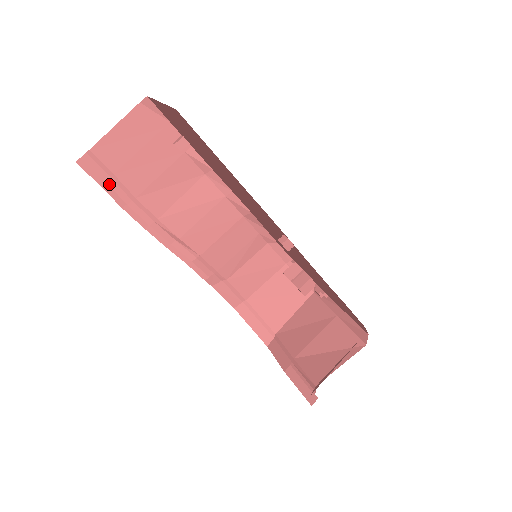
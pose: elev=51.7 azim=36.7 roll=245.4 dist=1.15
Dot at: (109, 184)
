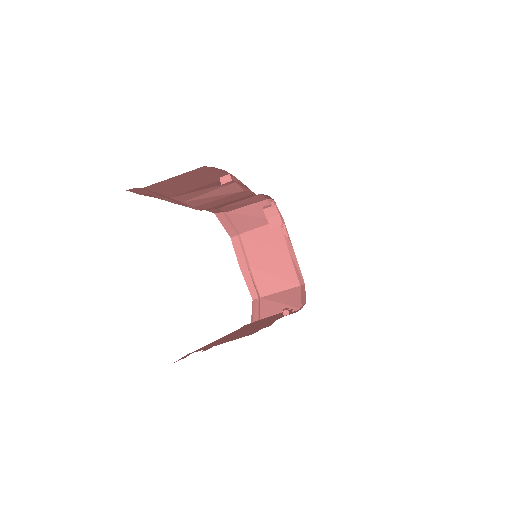
Dot at: (150, 194)
